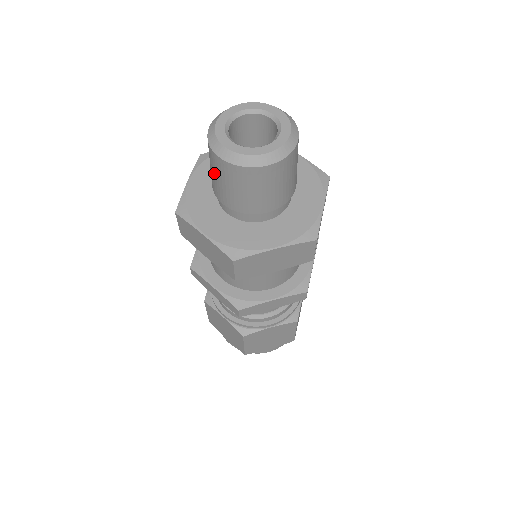
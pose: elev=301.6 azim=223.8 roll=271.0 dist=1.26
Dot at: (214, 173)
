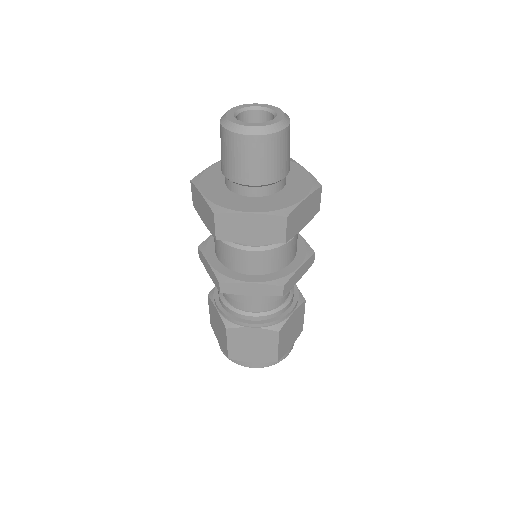
Dot at: (221, 145)
